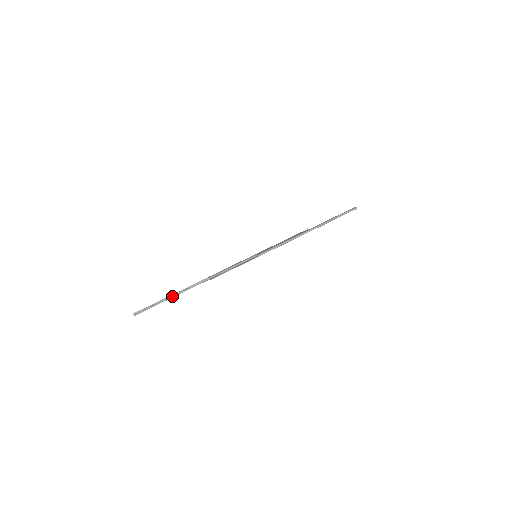
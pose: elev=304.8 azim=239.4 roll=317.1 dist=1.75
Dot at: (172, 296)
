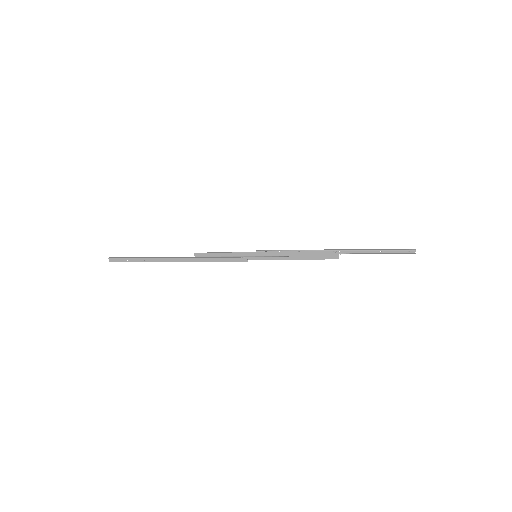
Dot at: (151, 258)
